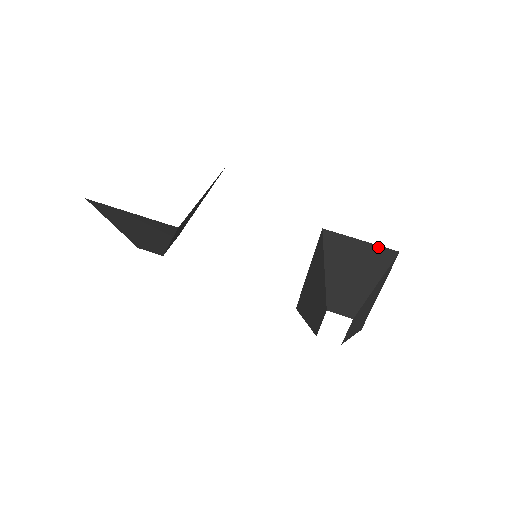
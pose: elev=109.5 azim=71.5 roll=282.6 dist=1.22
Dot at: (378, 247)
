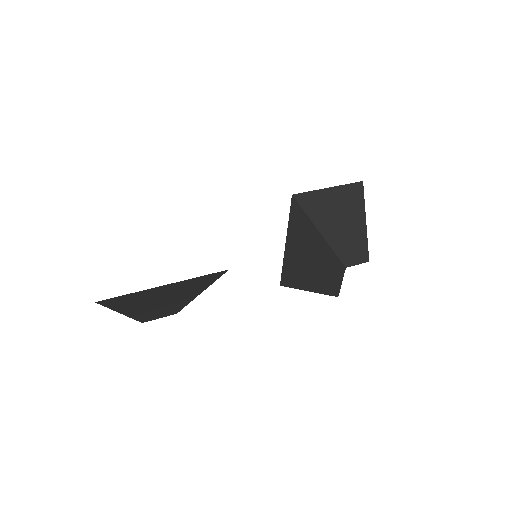
Dot at: (345, 186)
